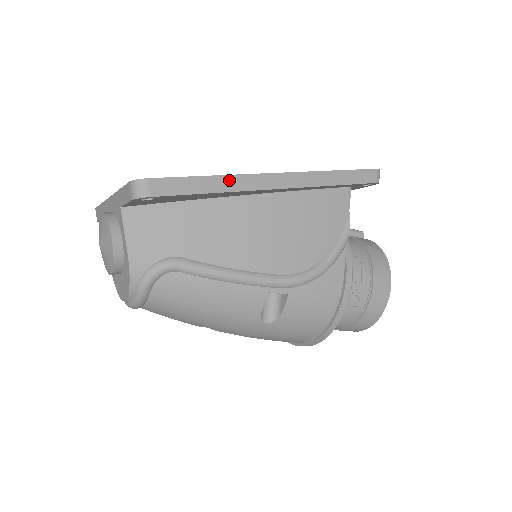
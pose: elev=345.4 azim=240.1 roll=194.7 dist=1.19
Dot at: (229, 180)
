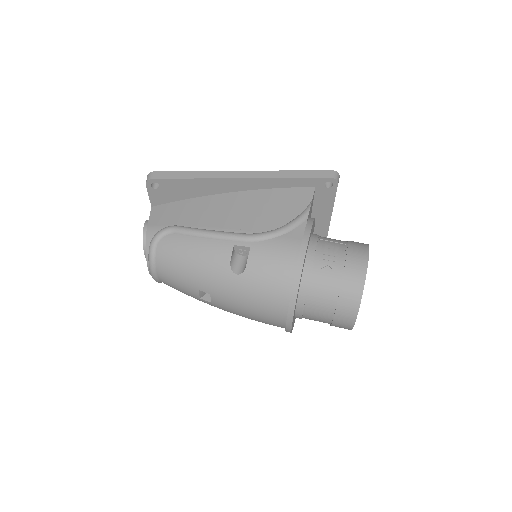
Dot at: (205, 173)
